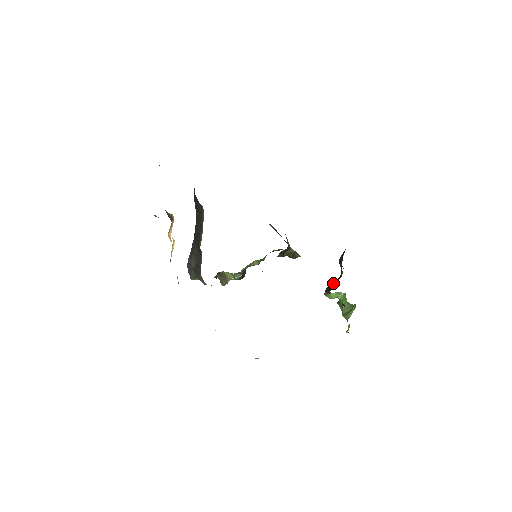
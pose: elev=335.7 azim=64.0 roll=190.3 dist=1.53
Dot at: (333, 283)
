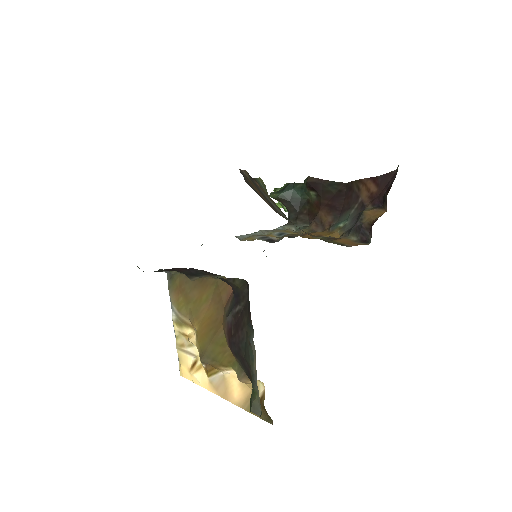
Dot at: (290, 197)
